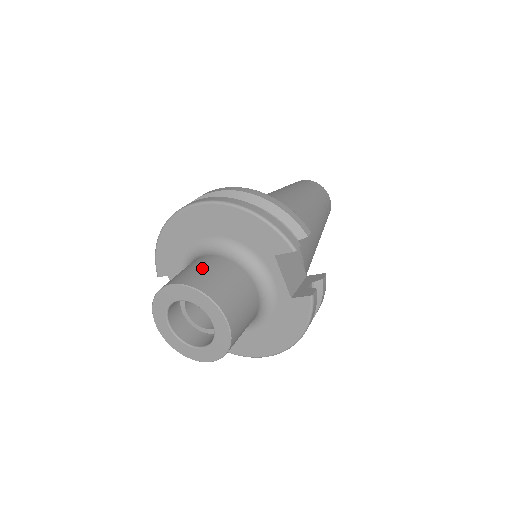
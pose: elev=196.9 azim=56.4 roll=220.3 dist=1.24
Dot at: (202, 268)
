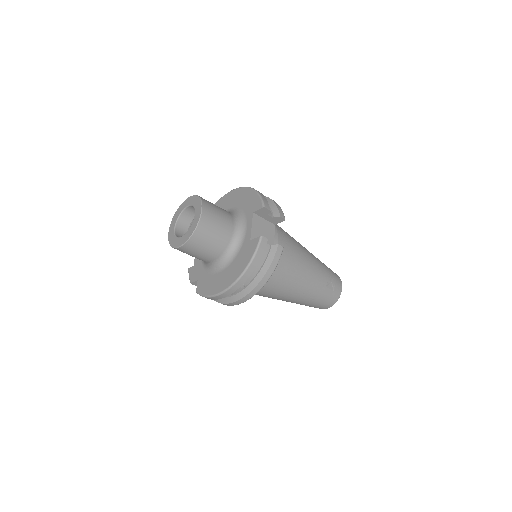
Dot at: occluded
